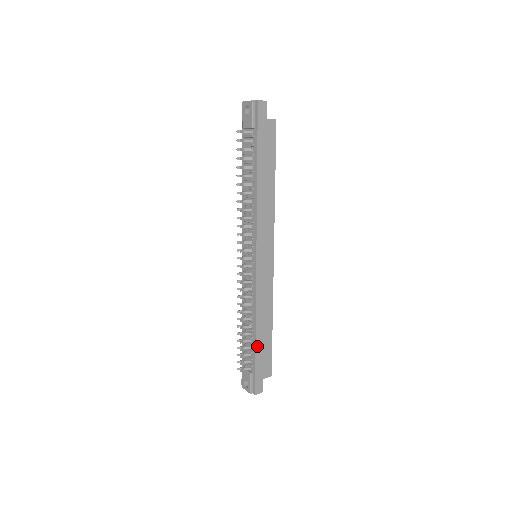
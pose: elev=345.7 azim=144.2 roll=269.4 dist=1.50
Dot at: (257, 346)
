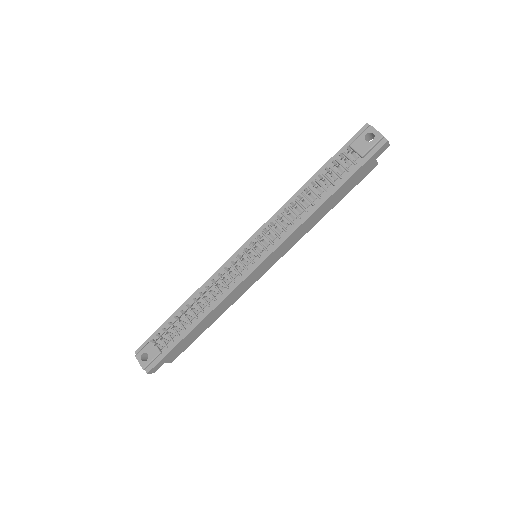
Dot at: (189, 334)
